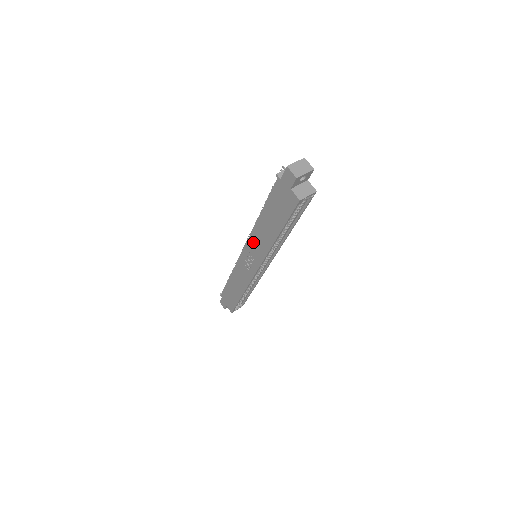
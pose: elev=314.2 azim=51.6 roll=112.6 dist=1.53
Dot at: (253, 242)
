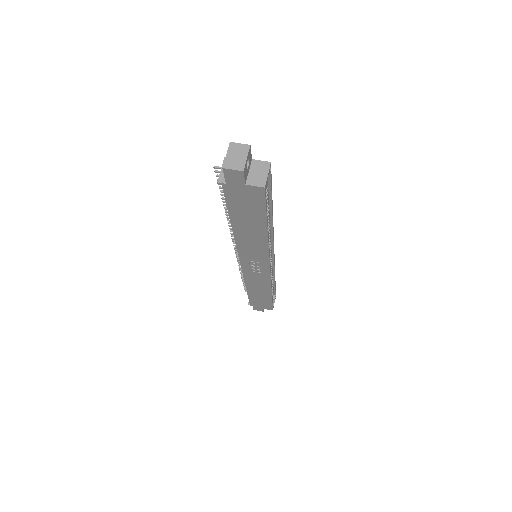
Dot at: (245, 251)
